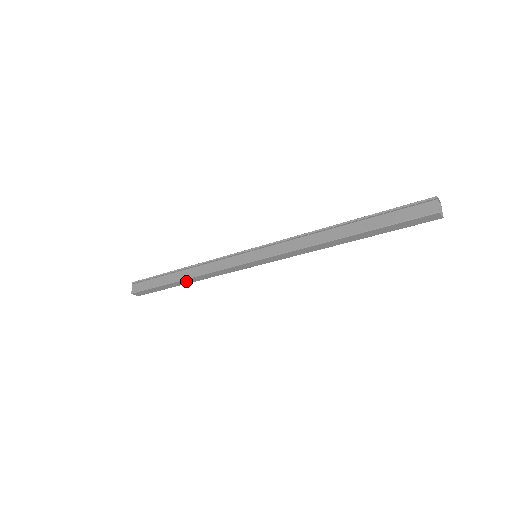
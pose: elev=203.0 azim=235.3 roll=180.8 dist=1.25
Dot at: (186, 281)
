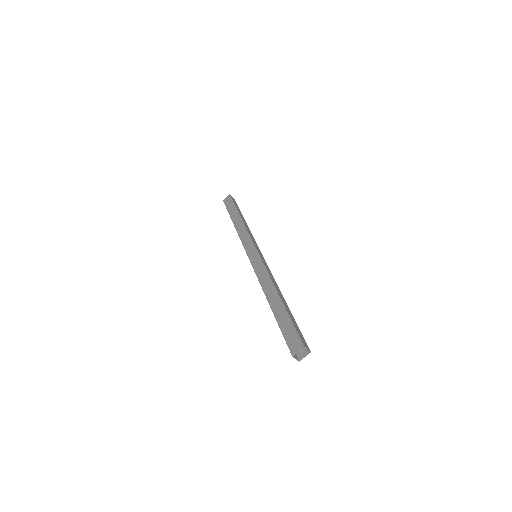
Dot at: occluded
